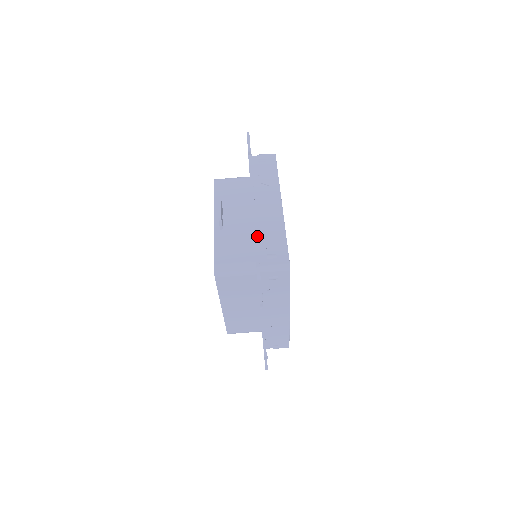
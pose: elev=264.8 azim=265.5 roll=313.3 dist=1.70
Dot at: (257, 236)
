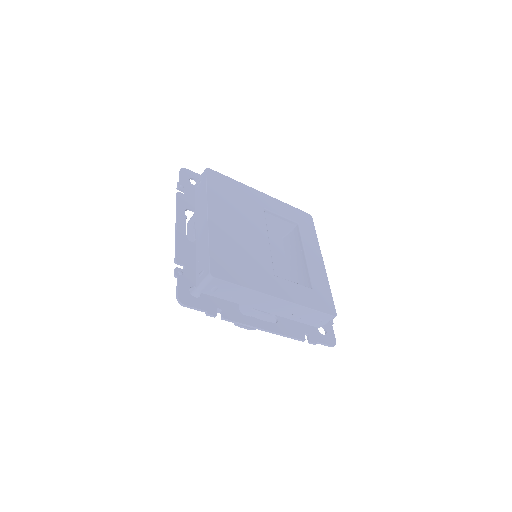
Dot at: (294, 321)
